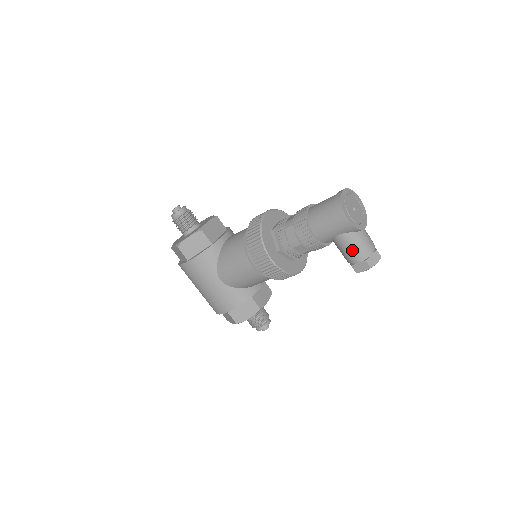
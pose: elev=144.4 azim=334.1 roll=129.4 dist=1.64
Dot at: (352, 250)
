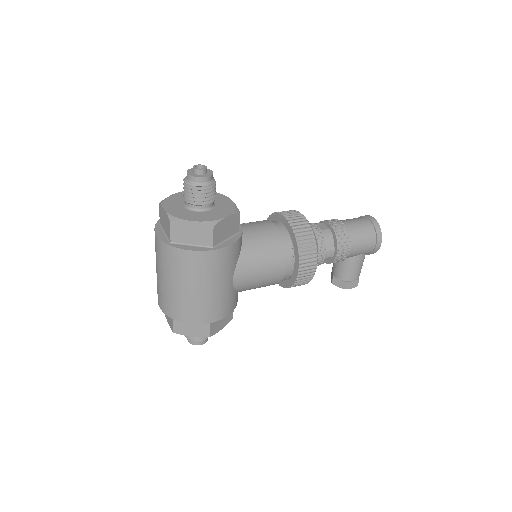
Dot at: (358, 269)
